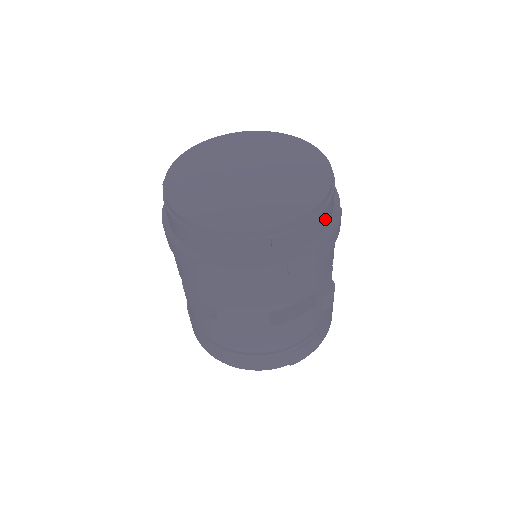
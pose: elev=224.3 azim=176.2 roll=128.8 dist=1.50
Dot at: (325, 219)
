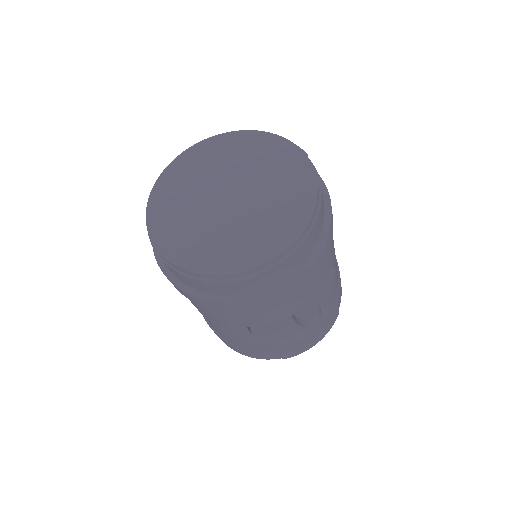
Dot at: (298, 258)
